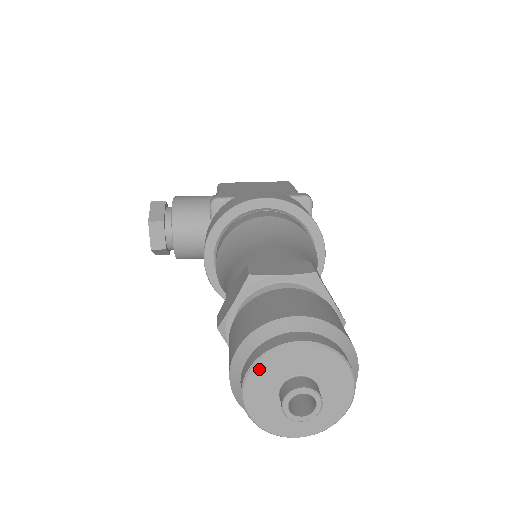
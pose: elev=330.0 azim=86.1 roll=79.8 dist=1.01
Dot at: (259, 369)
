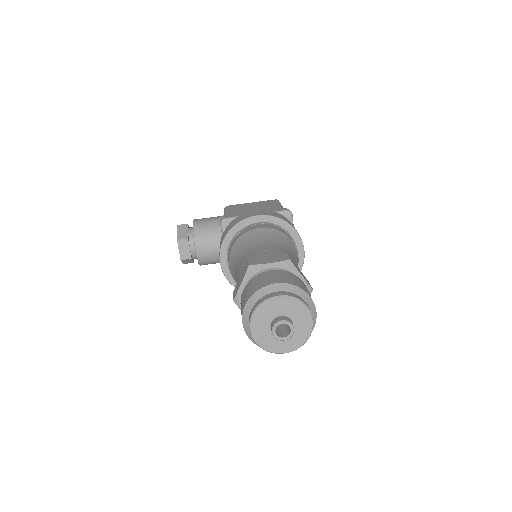
Dot at: (258, 314)
